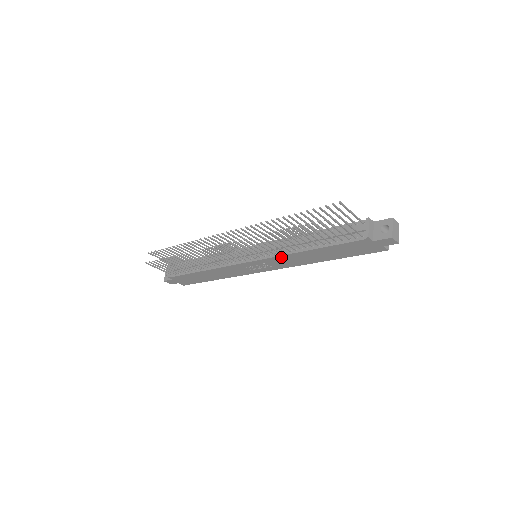
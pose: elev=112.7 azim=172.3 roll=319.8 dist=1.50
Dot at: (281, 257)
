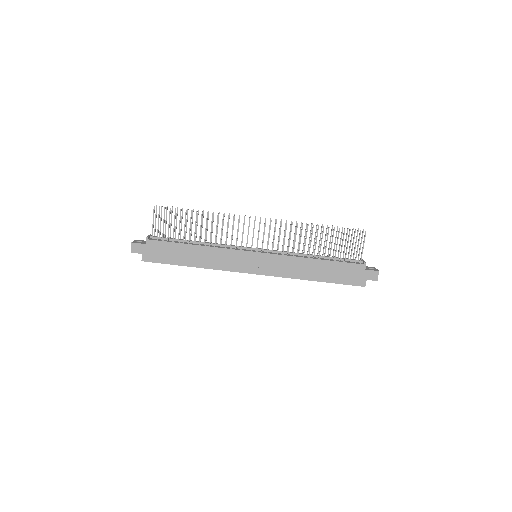
Dot at: (287, 258)
